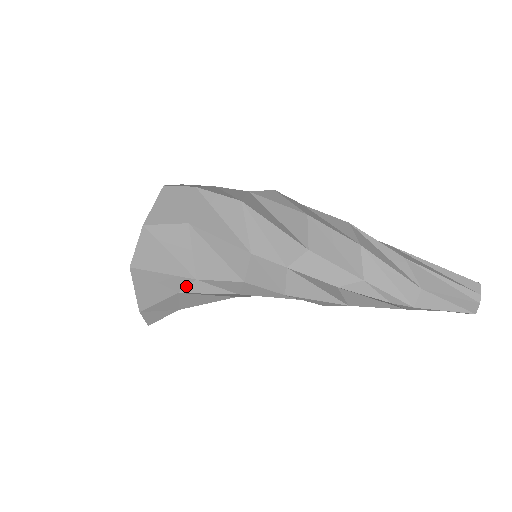
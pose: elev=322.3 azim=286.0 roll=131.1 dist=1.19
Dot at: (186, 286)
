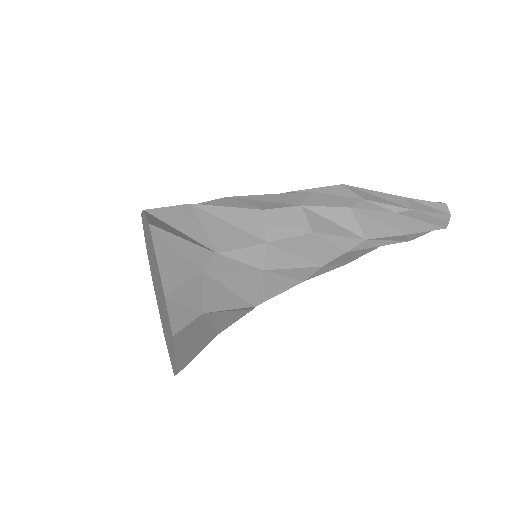
Dot at: (209, 262)
